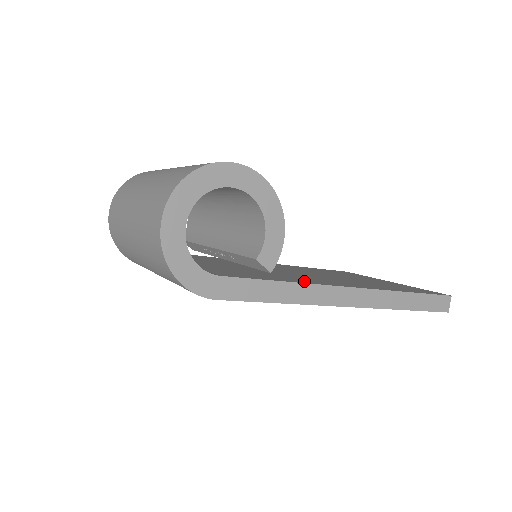
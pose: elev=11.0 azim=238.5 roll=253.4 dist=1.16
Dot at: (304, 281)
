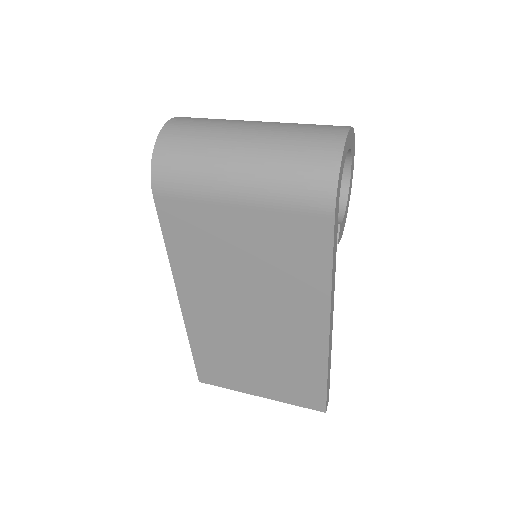
Dot at: occluded
